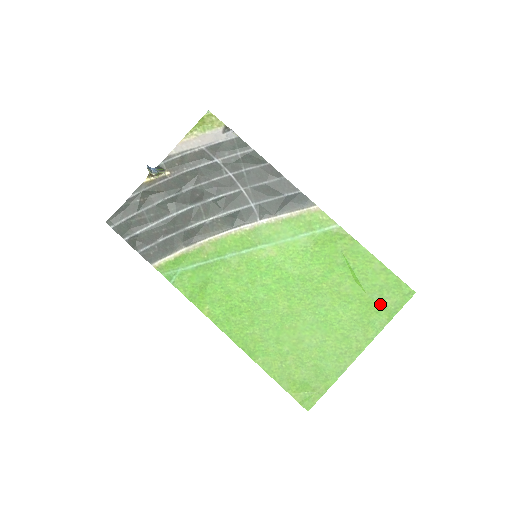
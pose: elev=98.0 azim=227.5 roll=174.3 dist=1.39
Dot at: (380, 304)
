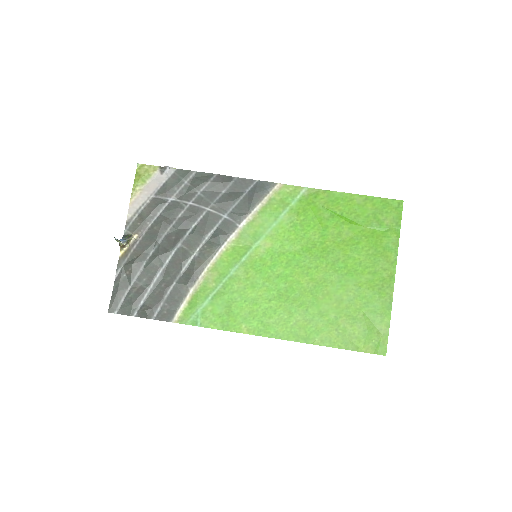
Dot at: (382, 228)
